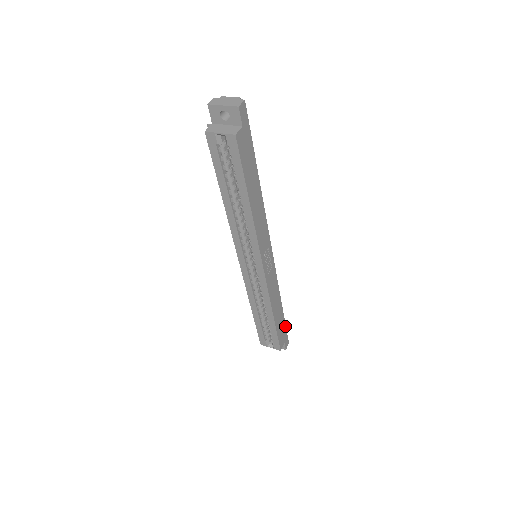
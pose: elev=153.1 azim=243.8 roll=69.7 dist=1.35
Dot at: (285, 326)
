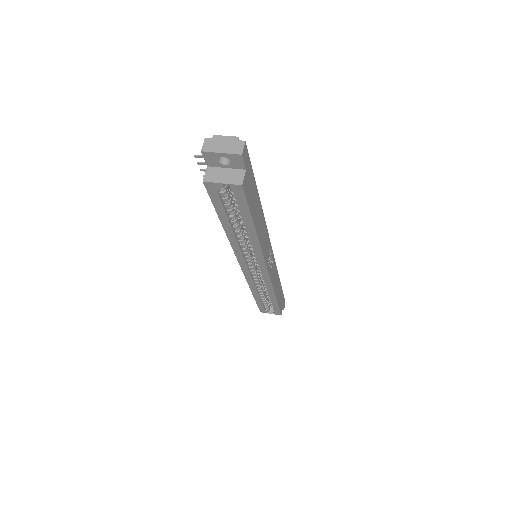
Dot at: (282, 293)
